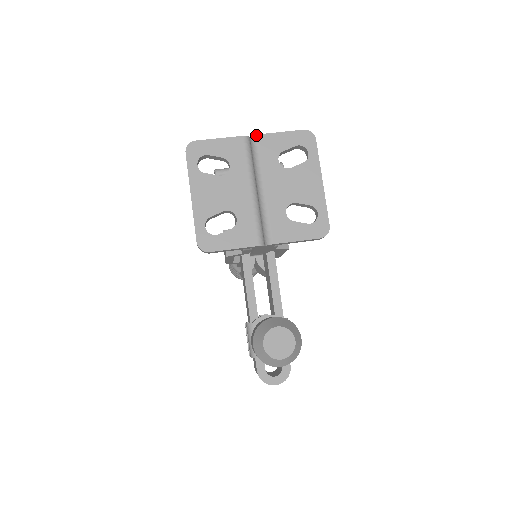
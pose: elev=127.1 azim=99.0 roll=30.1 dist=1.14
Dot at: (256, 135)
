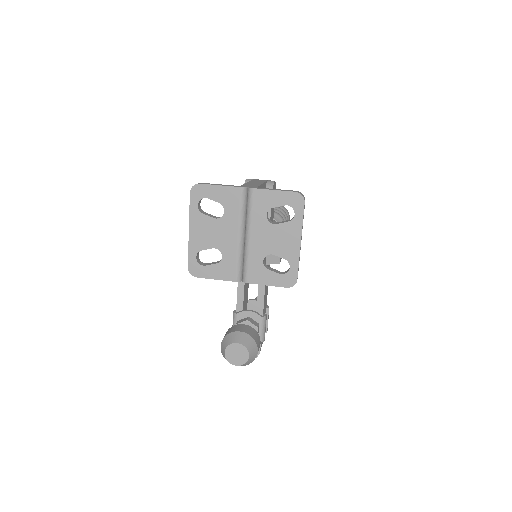
Dot at: (252, 188)
